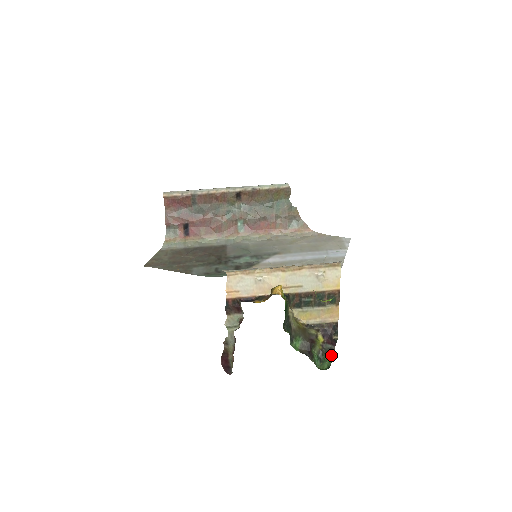
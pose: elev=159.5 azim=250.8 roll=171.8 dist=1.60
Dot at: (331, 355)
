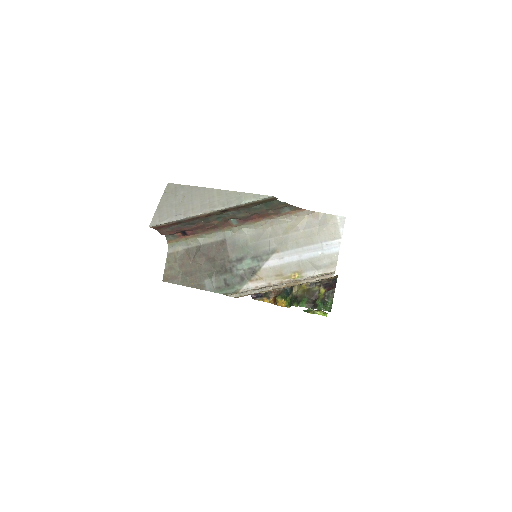
Dot at: (332, 299)
